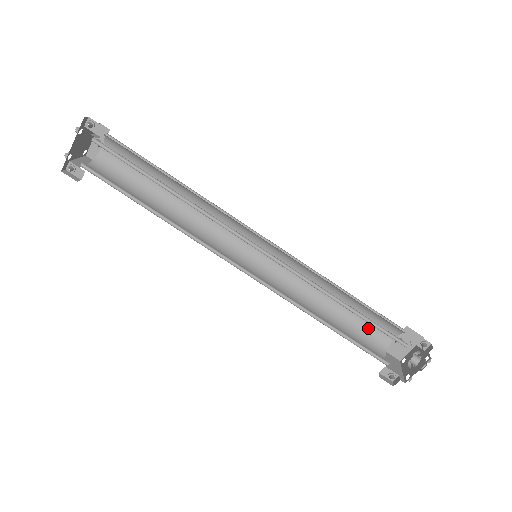
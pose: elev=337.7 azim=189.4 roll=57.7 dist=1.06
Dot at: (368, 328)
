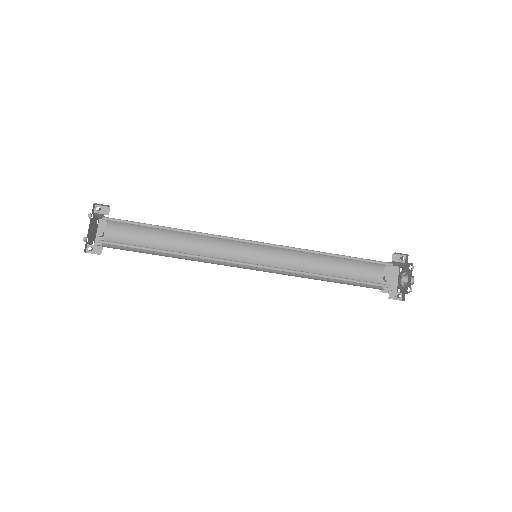
Dot at: (360, 279)
